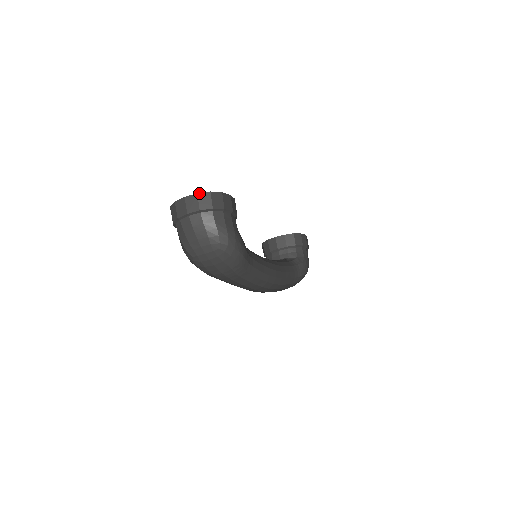
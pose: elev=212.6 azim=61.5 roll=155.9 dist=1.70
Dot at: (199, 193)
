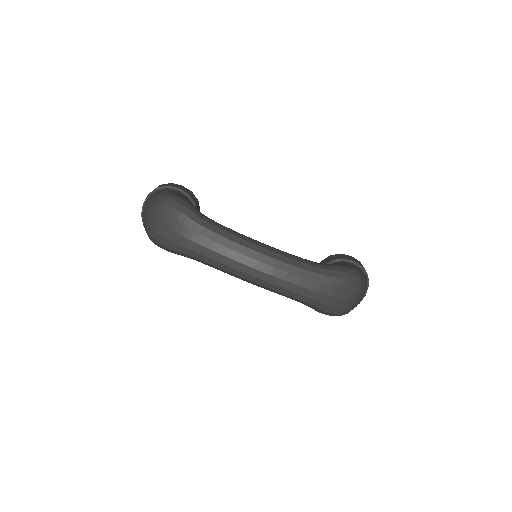
Dot at: occluded
